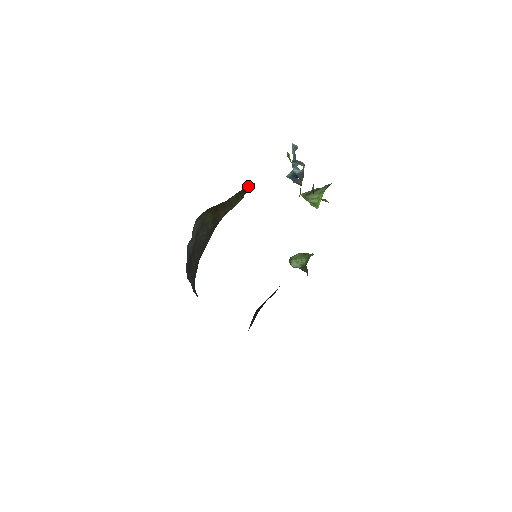
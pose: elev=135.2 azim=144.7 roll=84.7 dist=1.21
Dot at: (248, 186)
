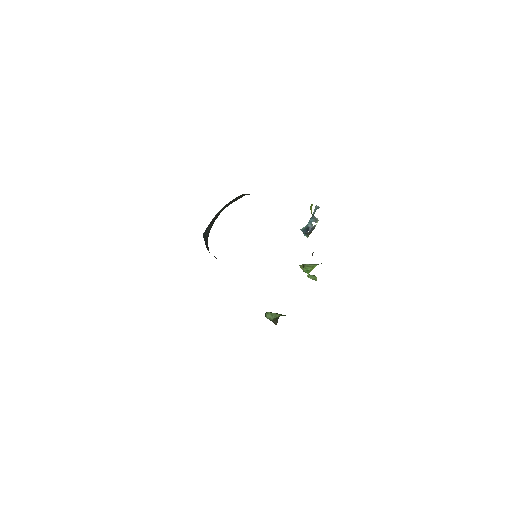
Dot at: occluded
